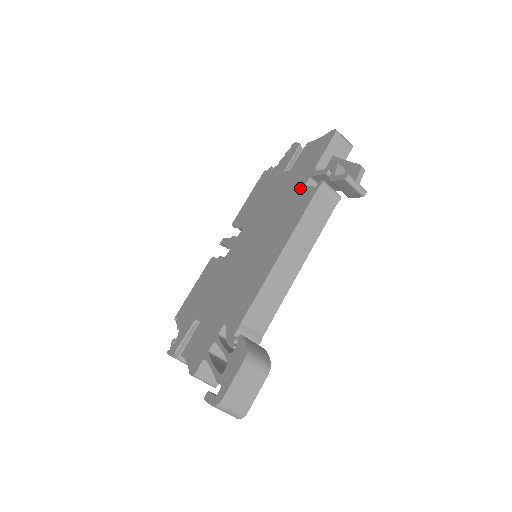
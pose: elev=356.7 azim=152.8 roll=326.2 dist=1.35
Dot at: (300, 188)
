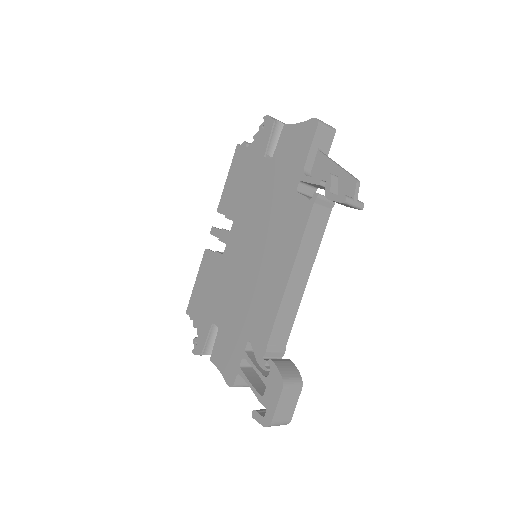
Dot at: (291, 193)
